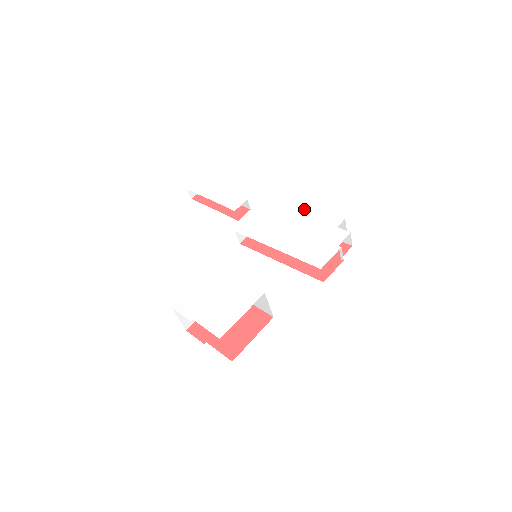
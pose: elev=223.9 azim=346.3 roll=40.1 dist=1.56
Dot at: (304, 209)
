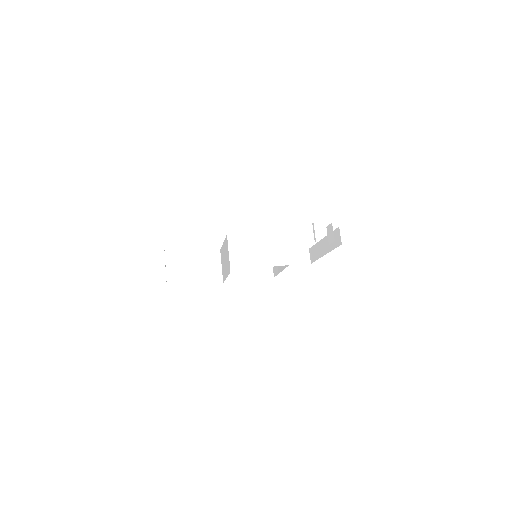
Dot at: occluded
